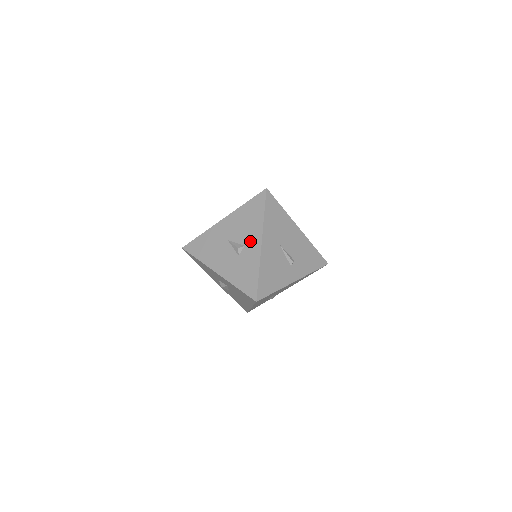
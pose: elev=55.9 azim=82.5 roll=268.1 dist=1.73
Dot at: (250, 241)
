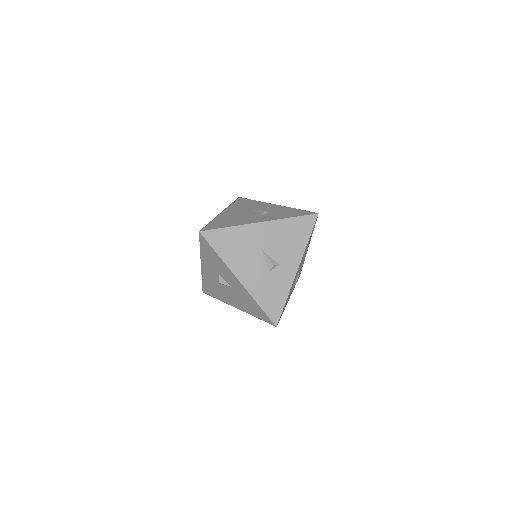
Dot at: (286, 262)
